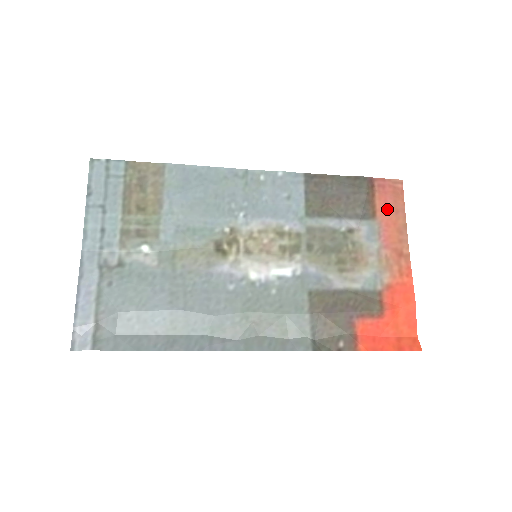
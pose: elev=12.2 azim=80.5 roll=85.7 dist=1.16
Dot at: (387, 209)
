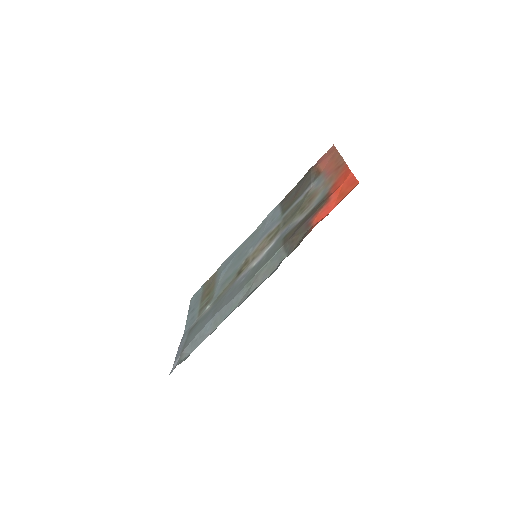
Dot at: (327, 163)
